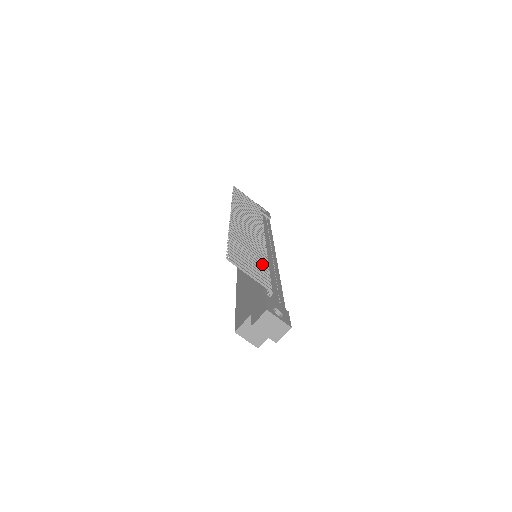
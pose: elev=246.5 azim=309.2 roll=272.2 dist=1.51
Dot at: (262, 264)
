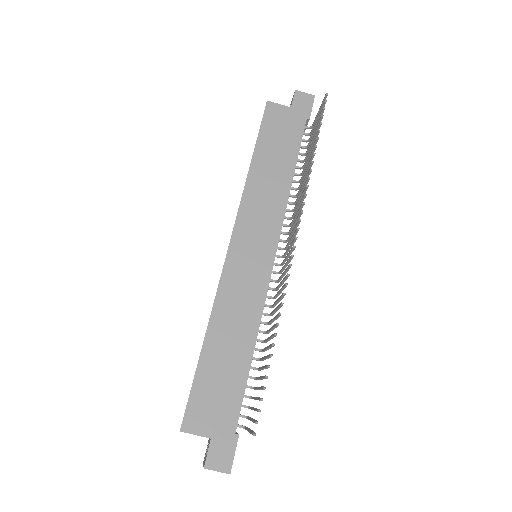
Dot at: occluded
